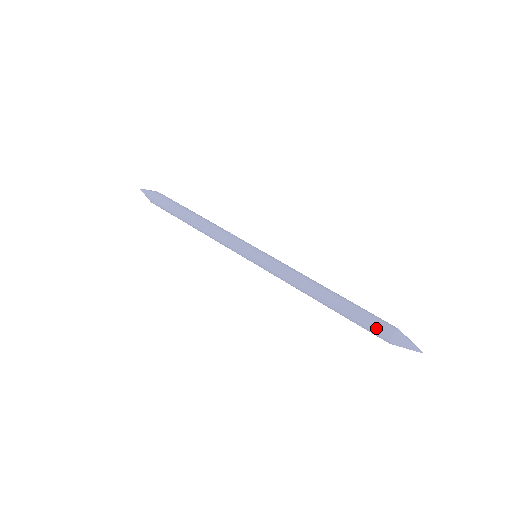
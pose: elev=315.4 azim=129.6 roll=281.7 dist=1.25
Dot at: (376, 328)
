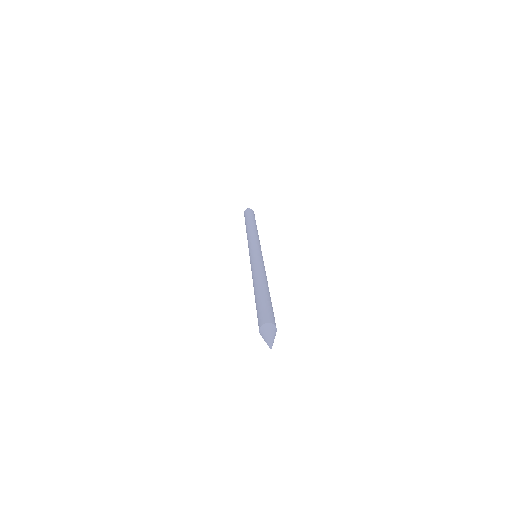
Dot at: (267, 313)
